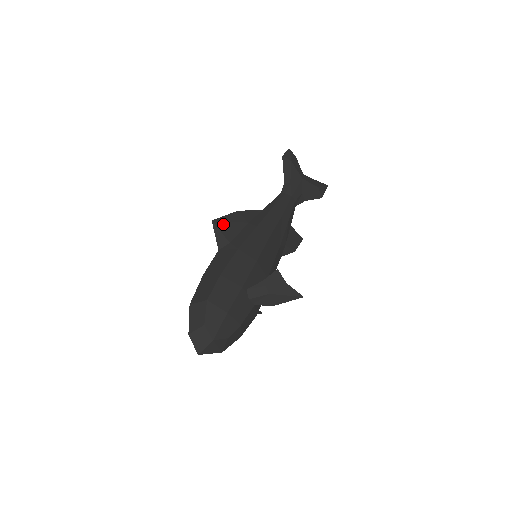
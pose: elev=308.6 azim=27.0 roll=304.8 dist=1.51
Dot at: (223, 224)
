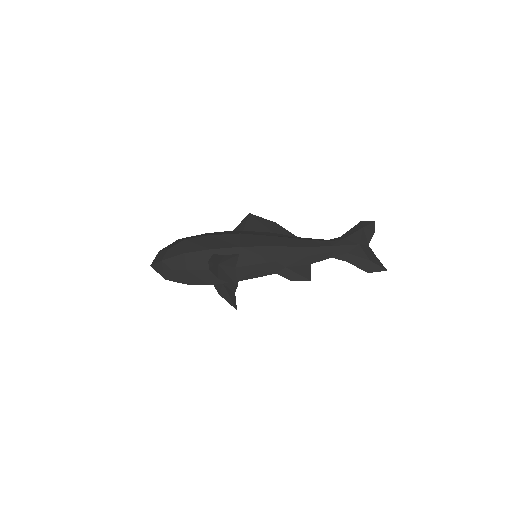
Dot at: (254, 220)
